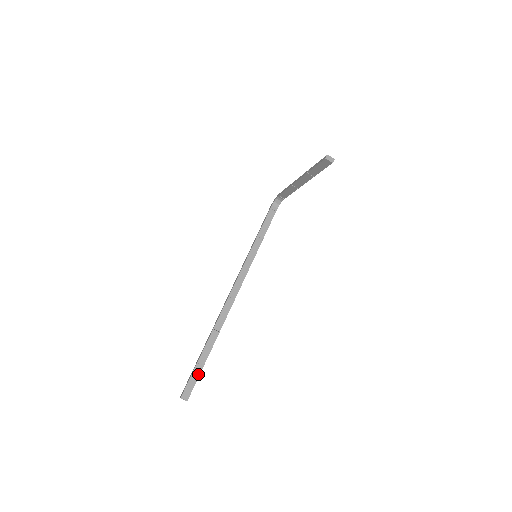
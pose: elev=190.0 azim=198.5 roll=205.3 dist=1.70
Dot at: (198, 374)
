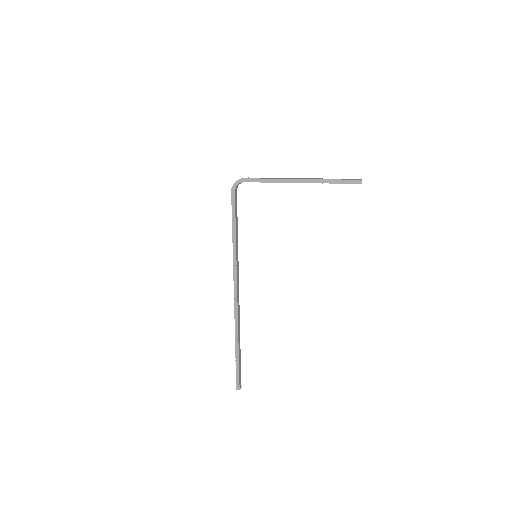
Dot at: (240, 366)
